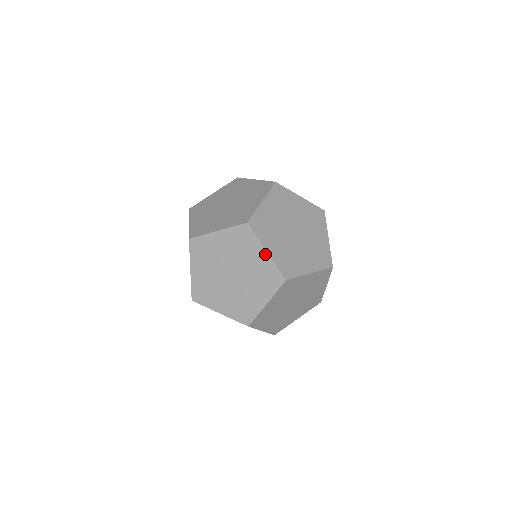
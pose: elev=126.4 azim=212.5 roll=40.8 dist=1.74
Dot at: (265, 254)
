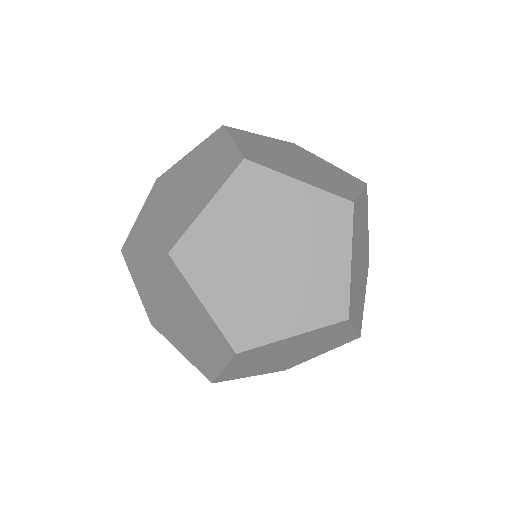
Dot at: (300, 186)
